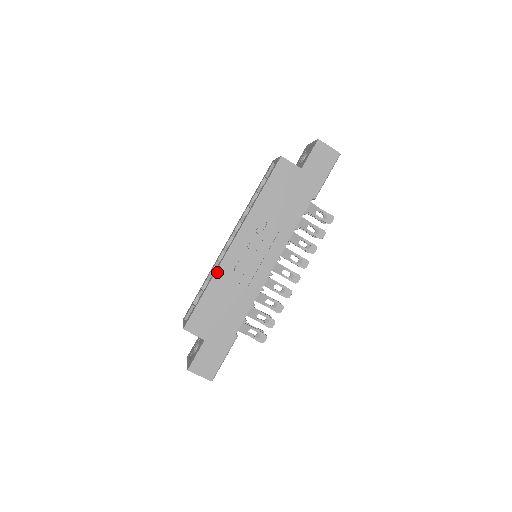
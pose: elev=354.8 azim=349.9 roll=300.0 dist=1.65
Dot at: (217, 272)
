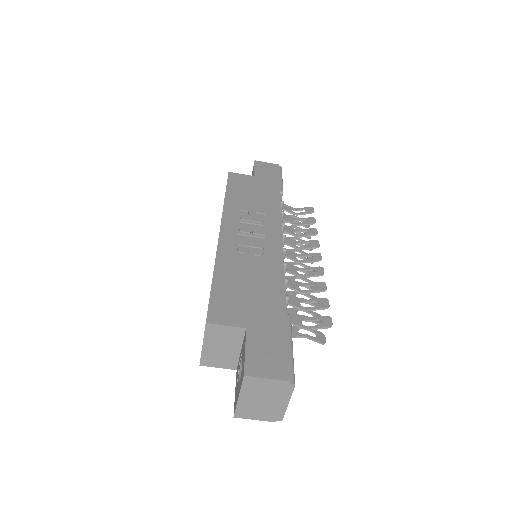
Dot at: (218, 256)
